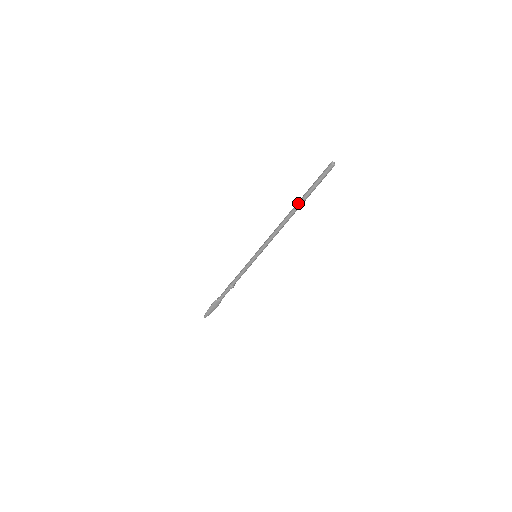
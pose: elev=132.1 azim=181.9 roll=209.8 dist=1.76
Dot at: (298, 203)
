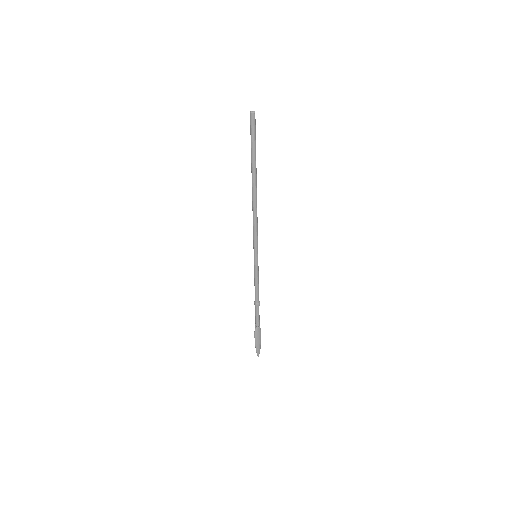
Dot at: (252, 174)
